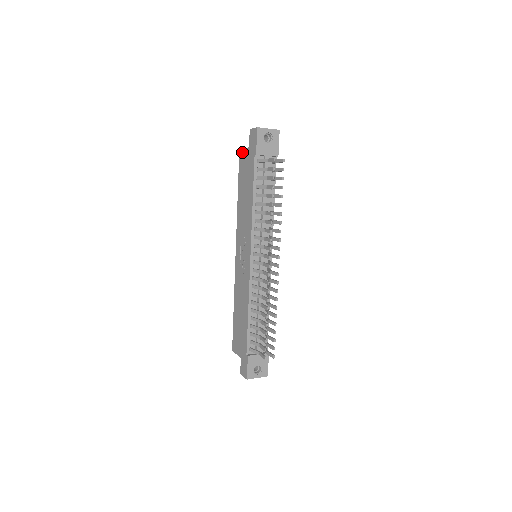
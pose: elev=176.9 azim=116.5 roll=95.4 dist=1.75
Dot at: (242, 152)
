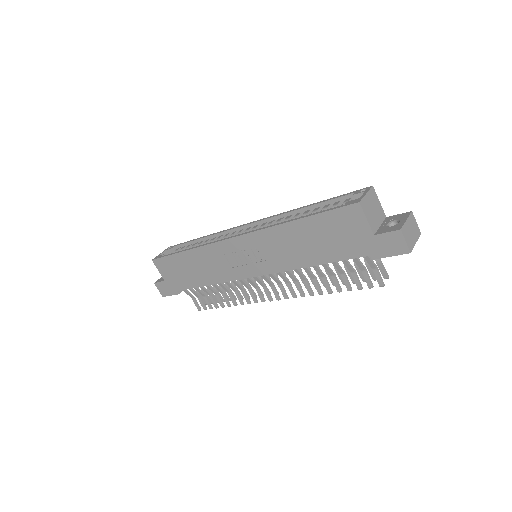
Dot at: (359, 215)
